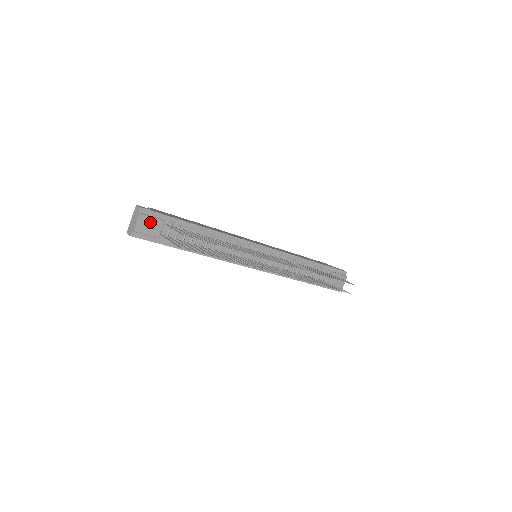
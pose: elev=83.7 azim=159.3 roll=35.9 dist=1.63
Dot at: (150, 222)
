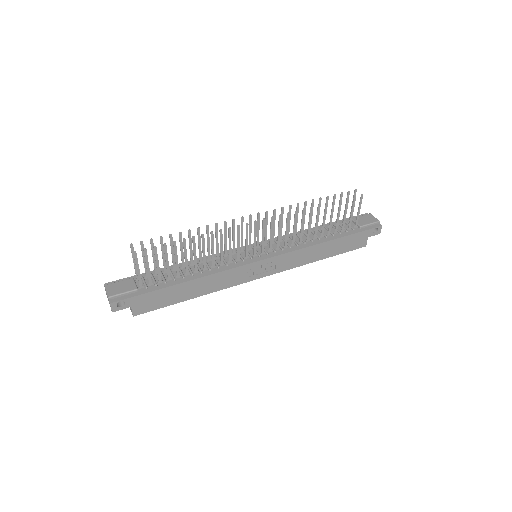
Dot at: (119, 285)
